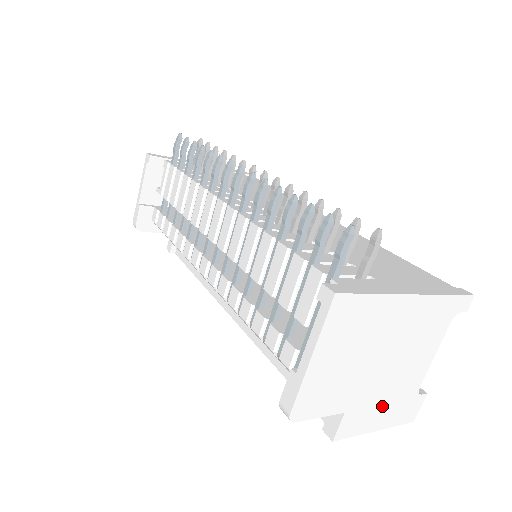
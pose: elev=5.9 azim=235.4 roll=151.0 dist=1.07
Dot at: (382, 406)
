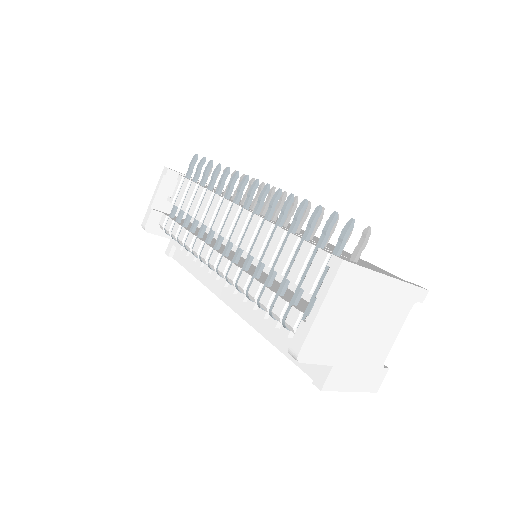
Dot at: (358, 369)
